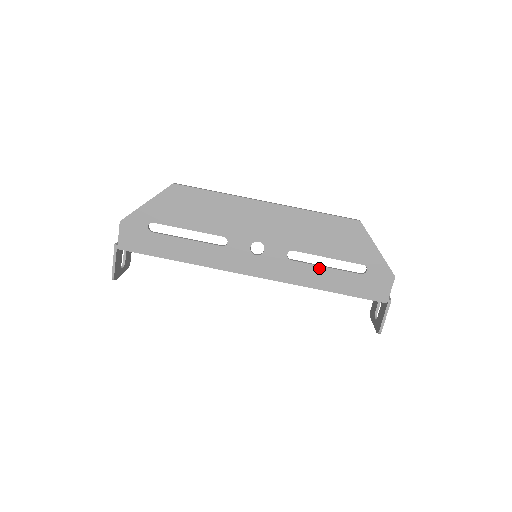
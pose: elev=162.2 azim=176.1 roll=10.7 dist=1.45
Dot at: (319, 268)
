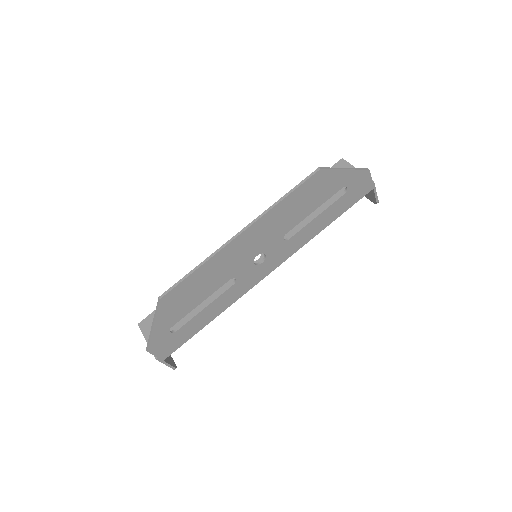
Dot at: (312, 222)
